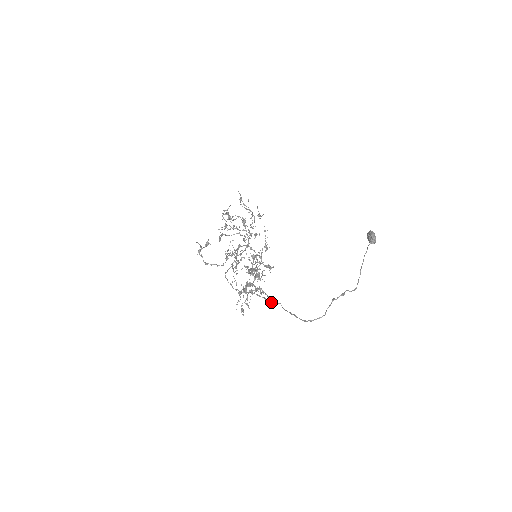
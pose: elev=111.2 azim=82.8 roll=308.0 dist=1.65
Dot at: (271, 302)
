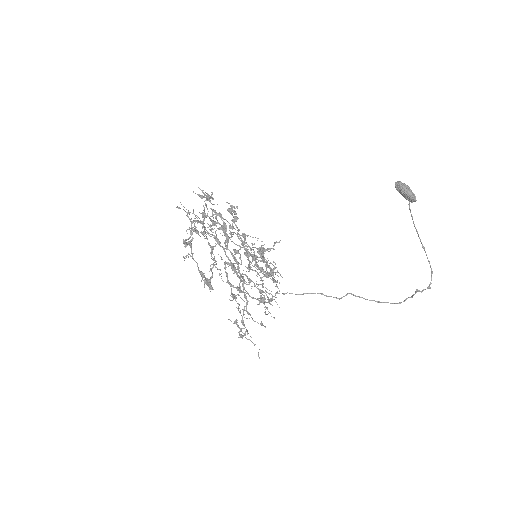
Dot at: occluded
